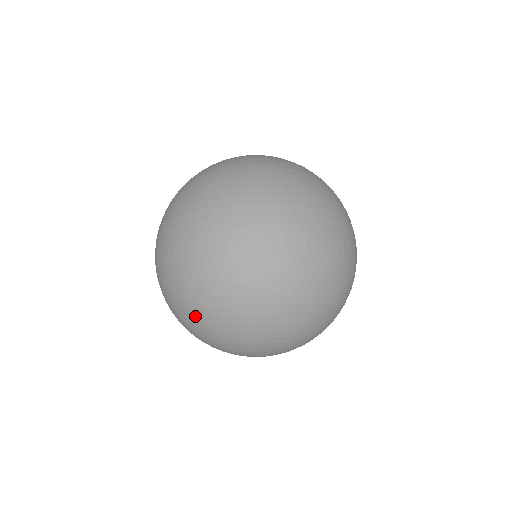
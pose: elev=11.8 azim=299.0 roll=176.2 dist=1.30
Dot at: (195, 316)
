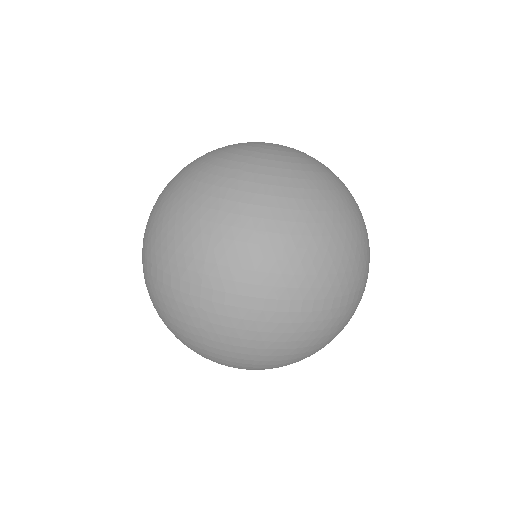
Dot at: (187, 342)
